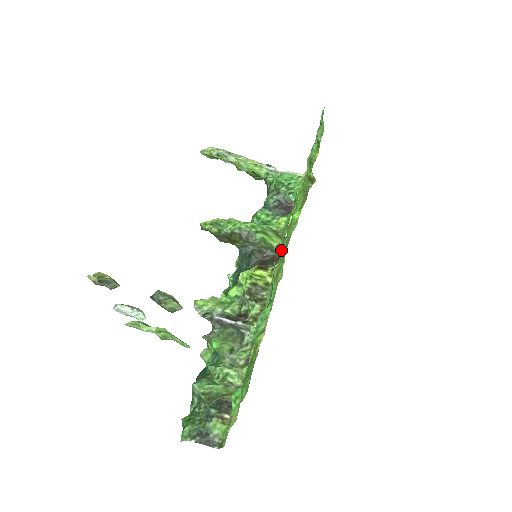
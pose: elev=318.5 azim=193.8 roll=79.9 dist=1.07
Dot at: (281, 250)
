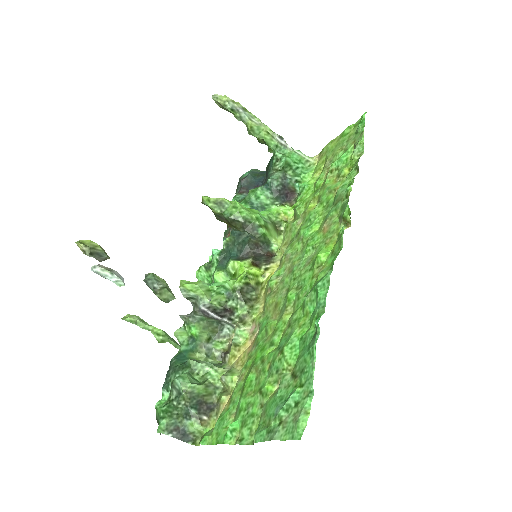
Dot at: (307, 301)
